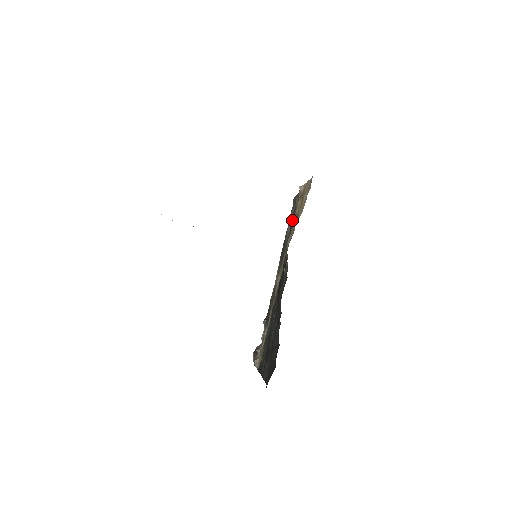
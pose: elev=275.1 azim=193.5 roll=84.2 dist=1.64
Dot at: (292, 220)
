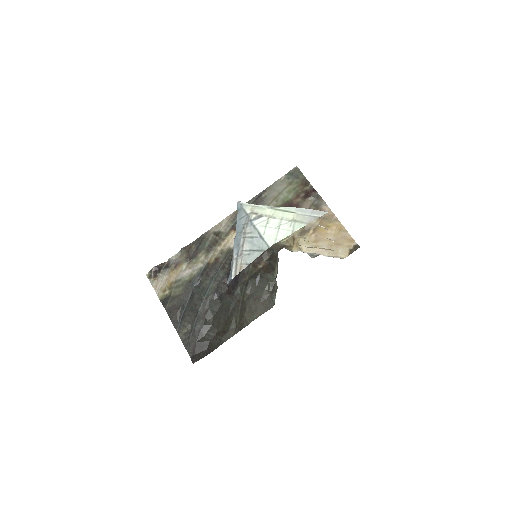
Dot at: occluded
